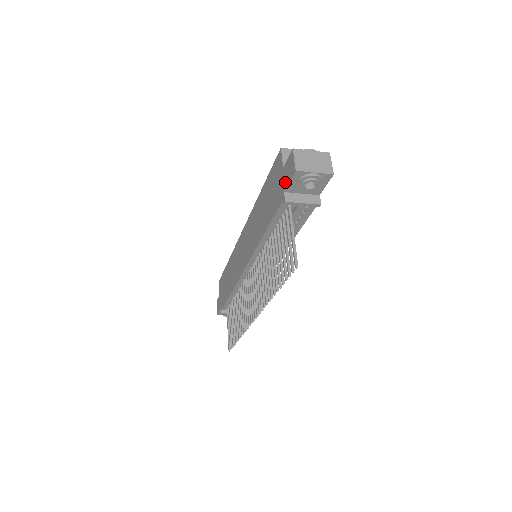
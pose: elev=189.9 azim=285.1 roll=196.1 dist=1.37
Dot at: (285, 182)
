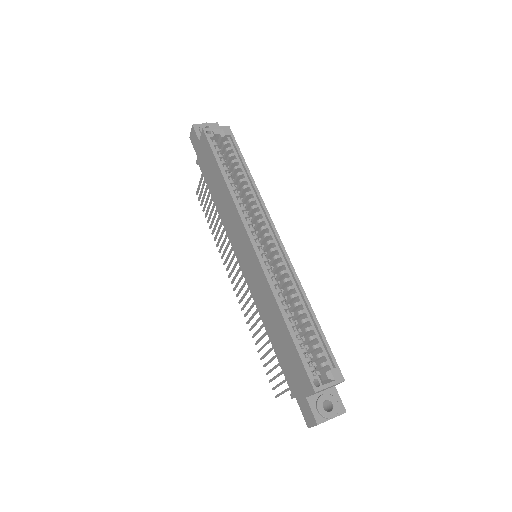
Dot at: (300, 402)
